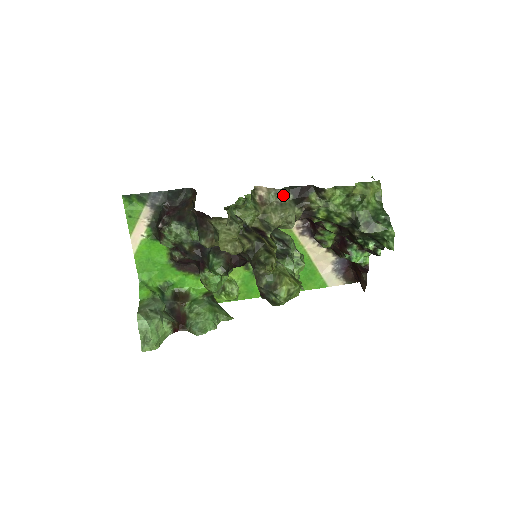
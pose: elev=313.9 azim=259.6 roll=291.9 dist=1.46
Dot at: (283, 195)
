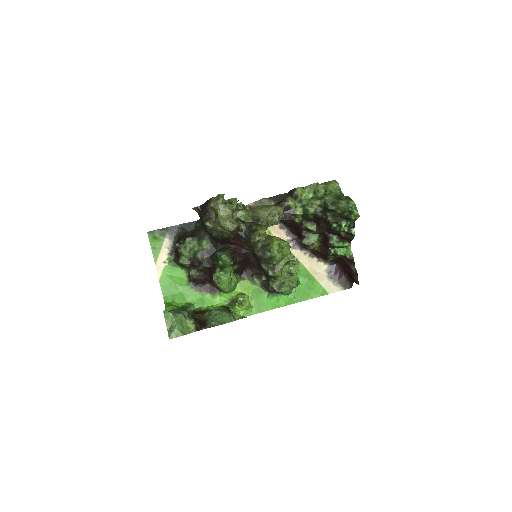
Dot at: (266, 201)
